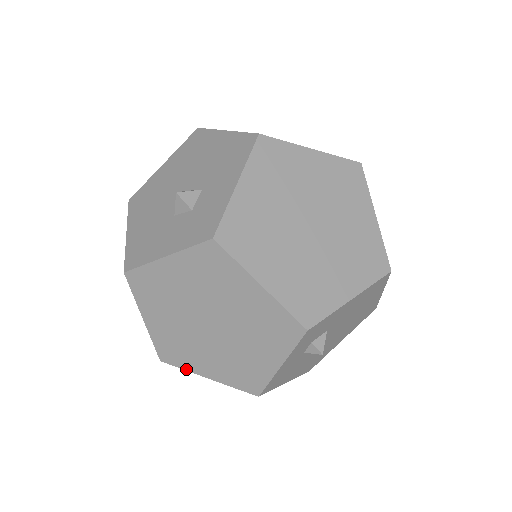
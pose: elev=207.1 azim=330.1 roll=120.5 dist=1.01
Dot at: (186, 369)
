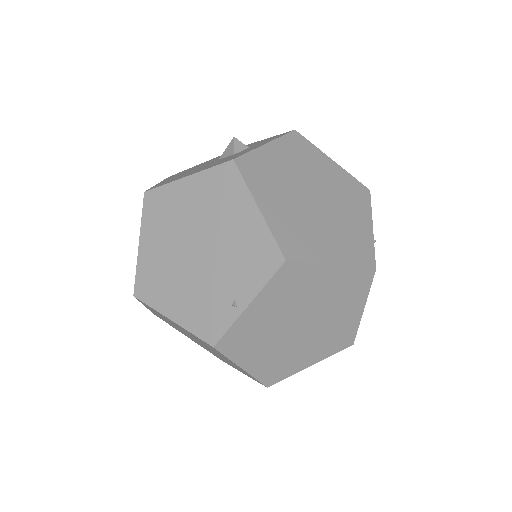
Dot at: (313, 261)
